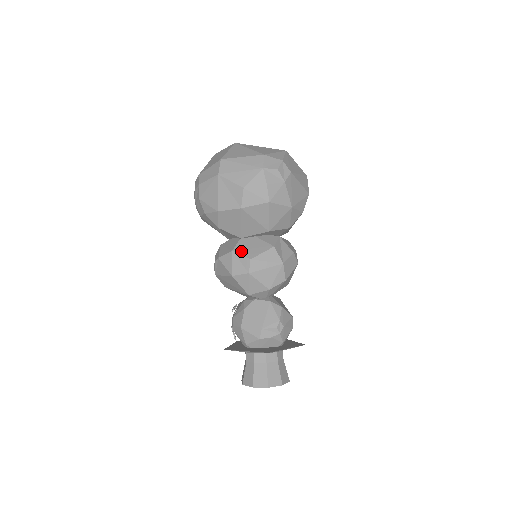
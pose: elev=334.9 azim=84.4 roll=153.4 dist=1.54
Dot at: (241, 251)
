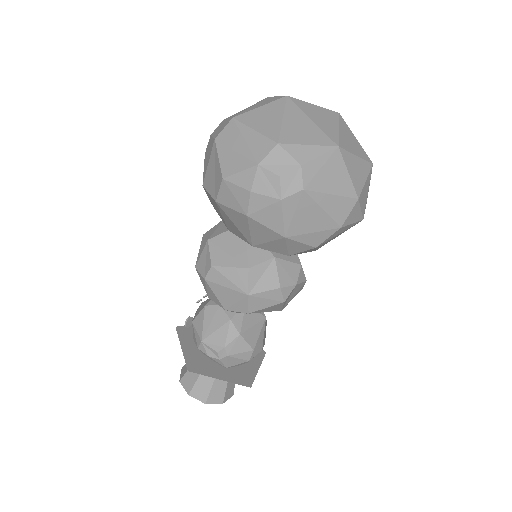
Dot at: (214, 247)
